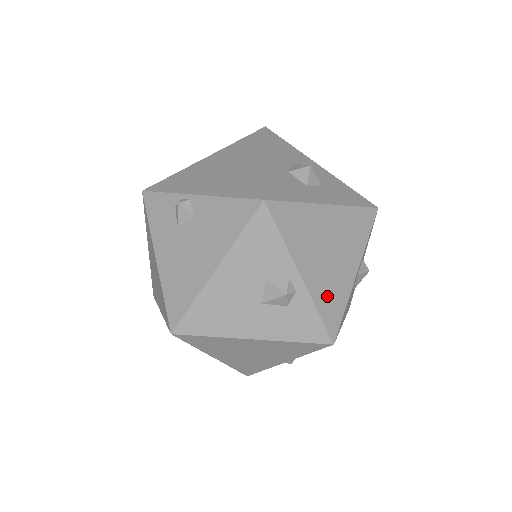
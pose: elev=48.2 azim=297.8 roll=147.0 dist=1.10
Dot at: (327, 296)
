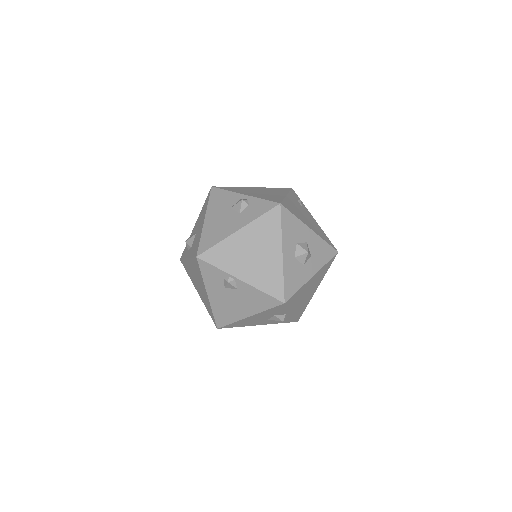
Dot at: (301, 309)
